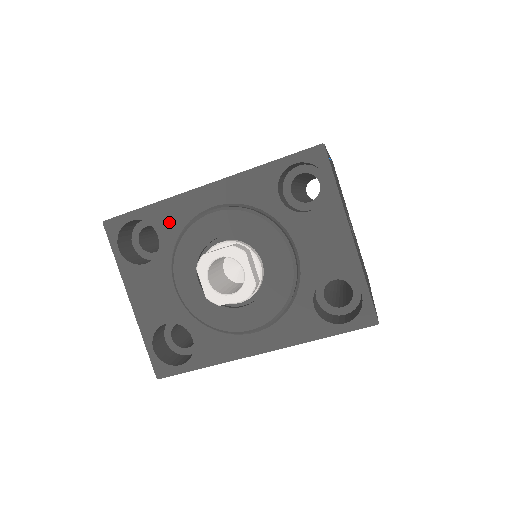
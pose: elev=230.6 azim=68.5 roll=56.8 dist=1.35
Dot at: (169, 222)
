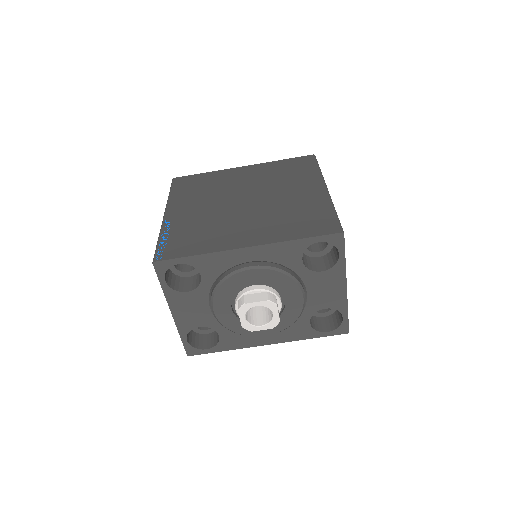
Dot at: (212, 268)
